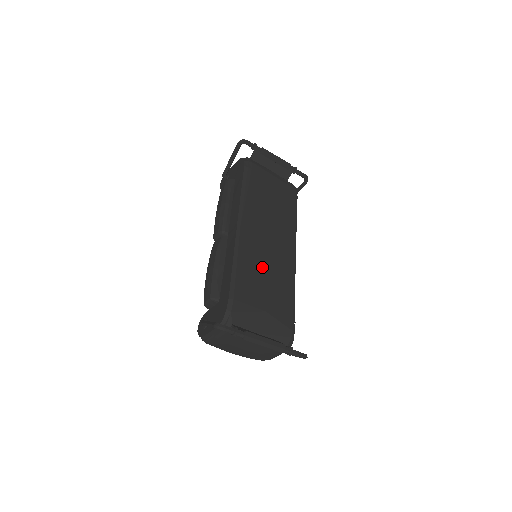
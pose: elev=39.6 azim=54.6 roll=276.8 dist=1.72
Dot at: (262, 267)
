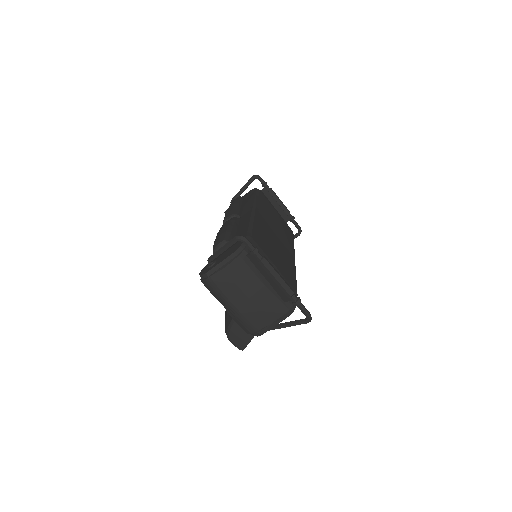
Dot at: (271, 242)
